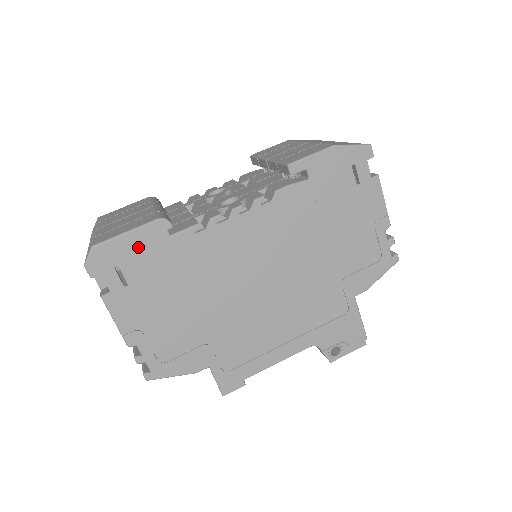
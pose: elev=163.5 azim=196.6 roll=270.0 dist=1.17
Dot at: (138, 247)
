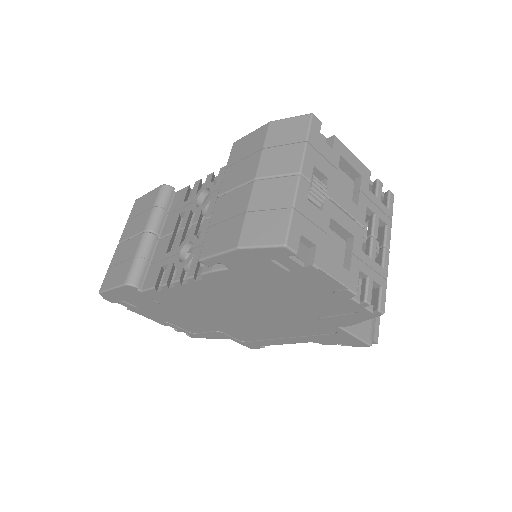
Dot at: (126, 295)
